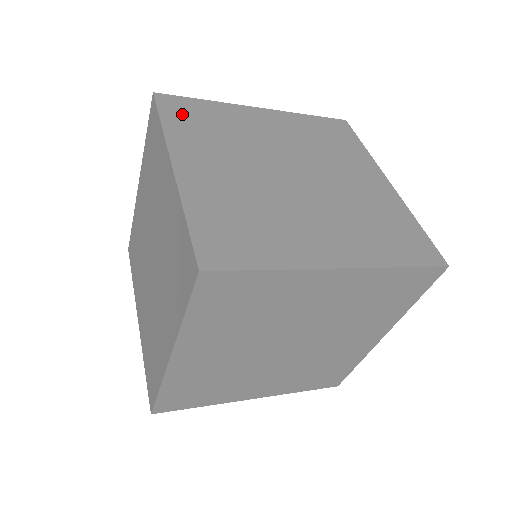
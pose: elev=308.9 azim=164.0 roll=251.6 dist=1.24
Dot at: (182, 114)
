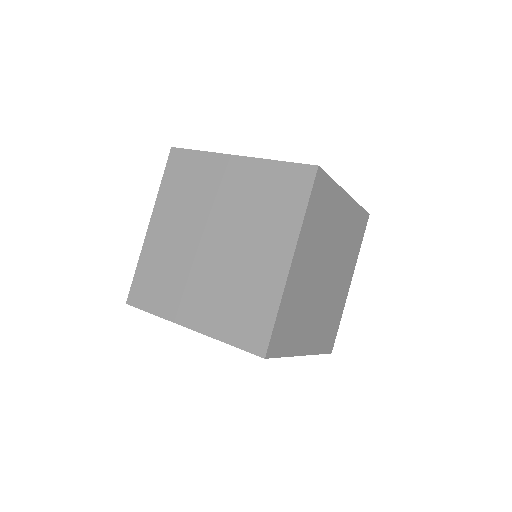
Dot at: occluded
